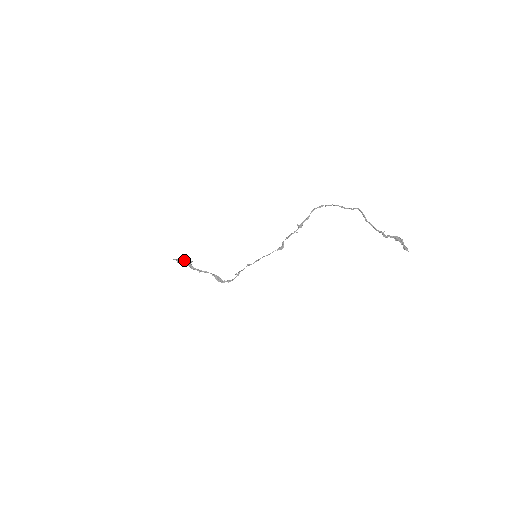
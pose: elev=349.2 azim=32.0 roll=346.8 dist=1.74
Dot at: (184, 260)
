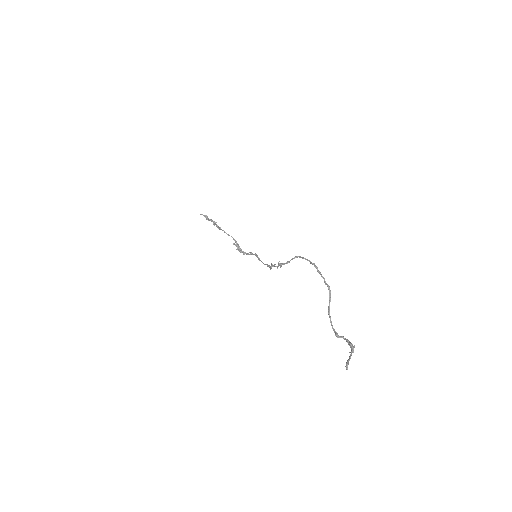
Dot at: (210, 219)
